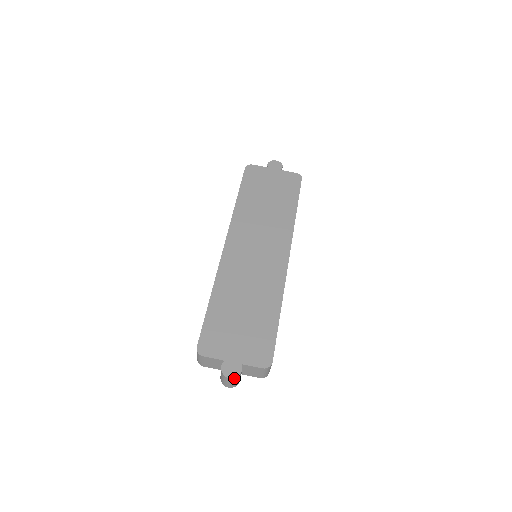
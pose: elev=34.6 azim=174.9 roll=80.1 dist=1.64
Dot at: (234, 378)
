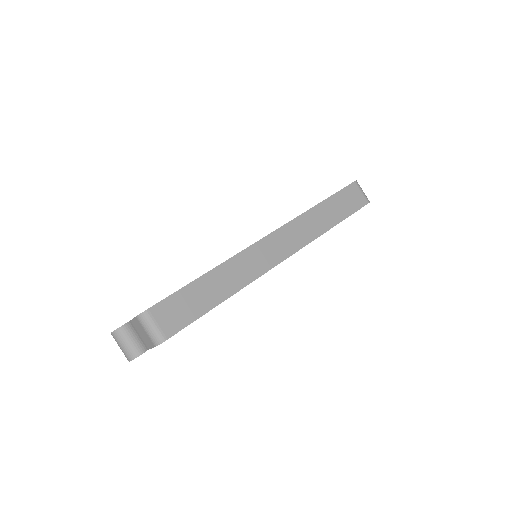
Dot at: (114, 332)
